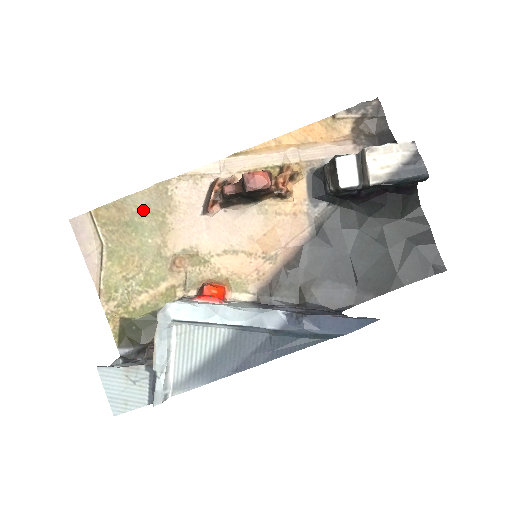
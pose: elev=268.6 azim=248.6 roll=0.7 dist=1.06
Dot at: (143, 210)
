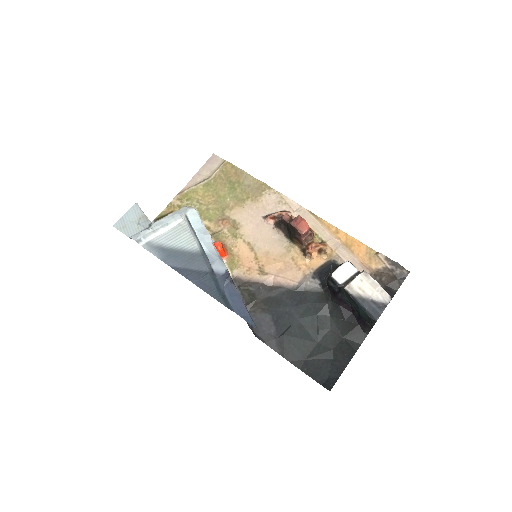
Dot at: (244, 185)
